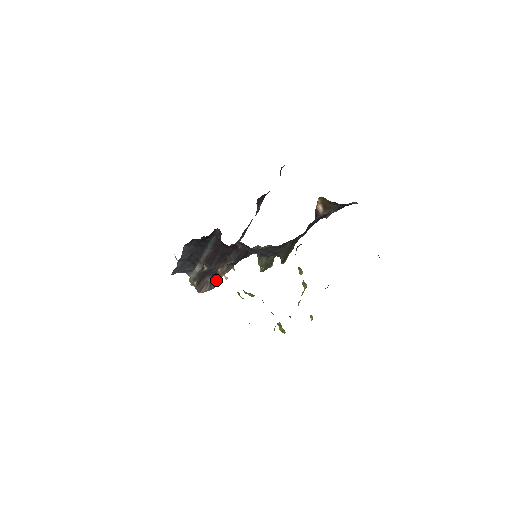
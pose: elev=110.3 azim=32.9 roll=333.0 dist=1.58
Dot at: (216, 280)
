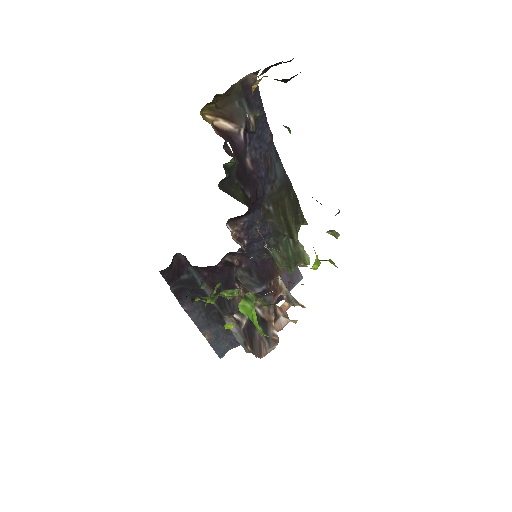
Dot at: (269, 329)
